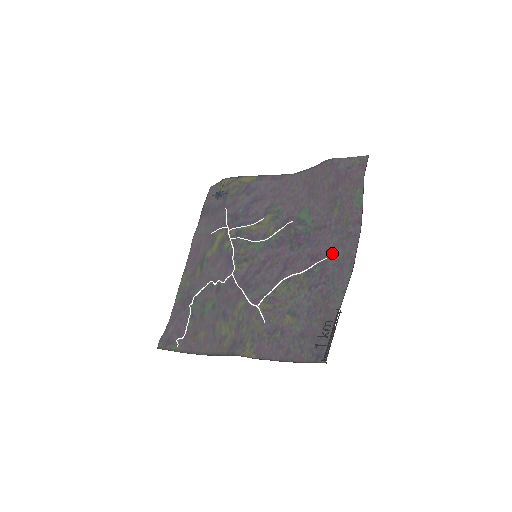
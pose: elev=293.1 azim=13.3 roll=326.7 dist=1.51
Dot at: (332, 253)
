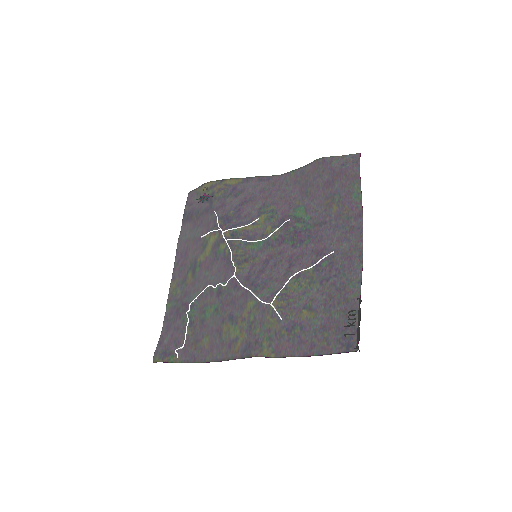
Dot at: (337, 247)
